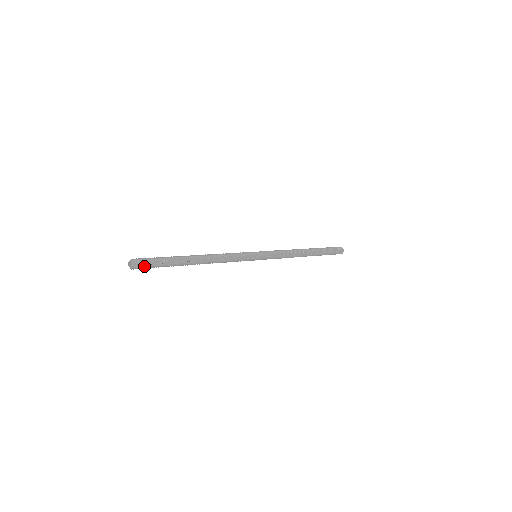
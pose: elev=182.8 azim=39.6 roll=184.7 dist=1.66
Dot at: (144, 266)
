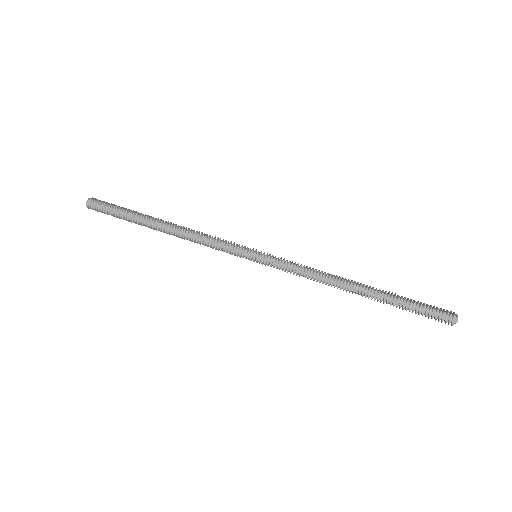
Dot at: (101, 210)
